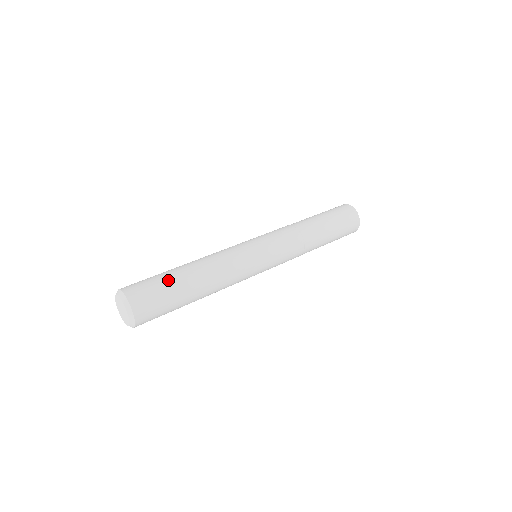
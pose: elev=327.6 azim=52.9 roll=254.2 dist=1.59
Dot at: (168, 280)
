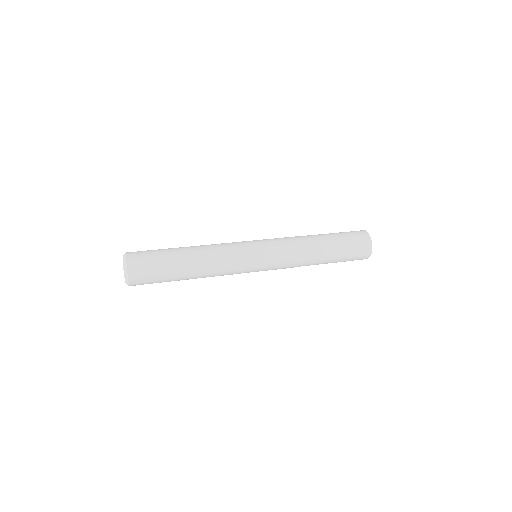
Dot at: (166, 261)
